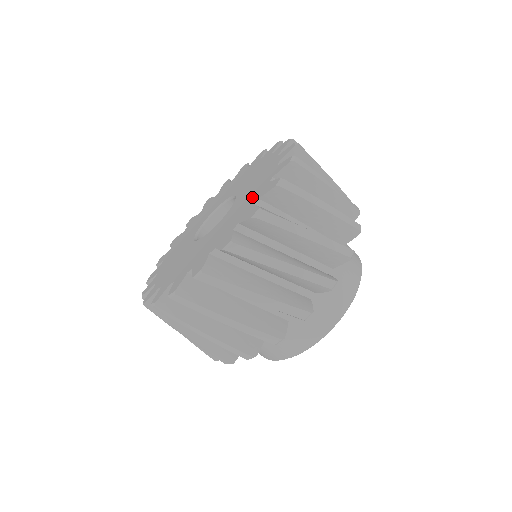
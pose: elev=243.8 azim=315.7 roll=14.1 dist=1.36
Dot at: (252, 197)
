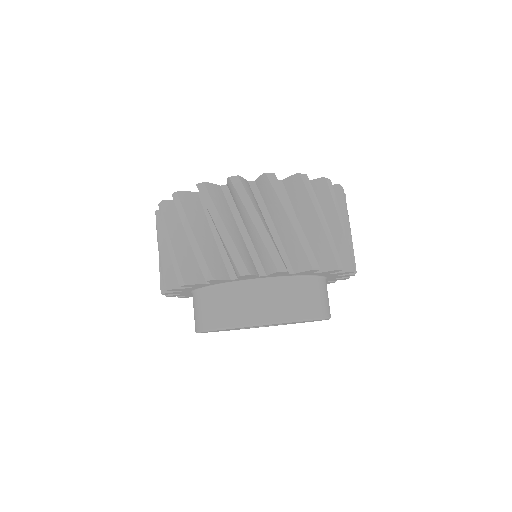
Dot at: occluded
